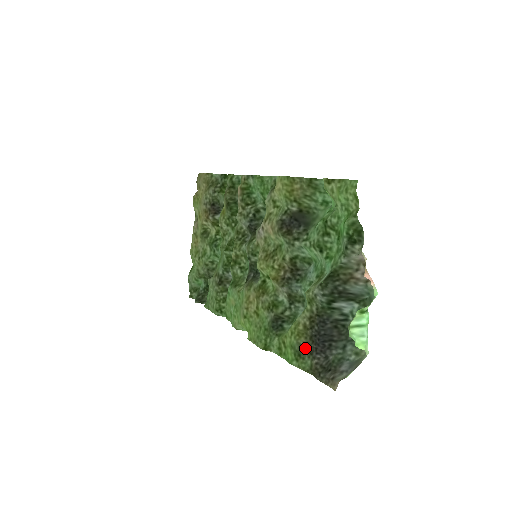
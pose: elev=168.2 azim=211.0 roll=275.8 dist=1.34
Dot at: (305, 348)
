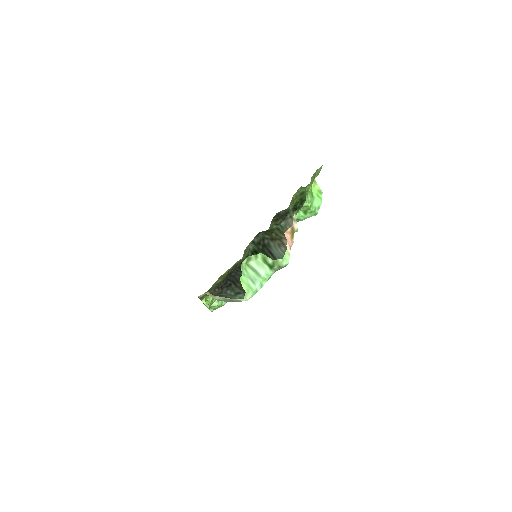
Dot at: (216, 285)
